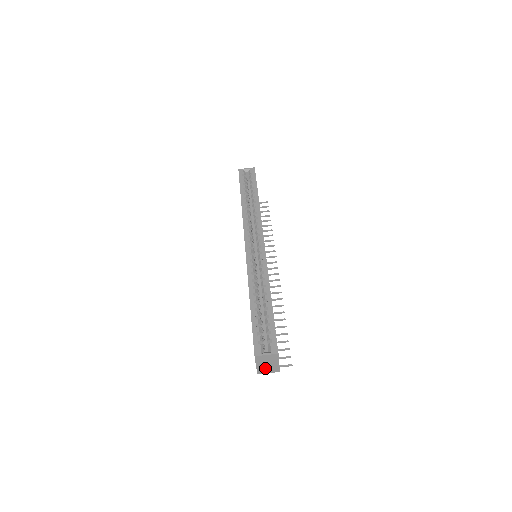
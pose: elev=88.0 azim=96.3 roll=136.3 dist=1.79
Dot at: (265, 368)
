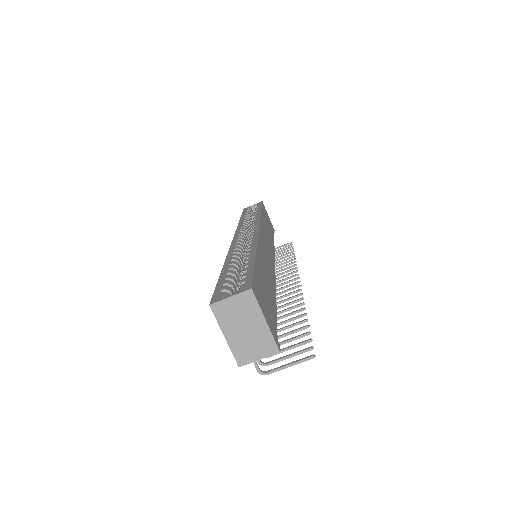
Dot at: (246, 343)
